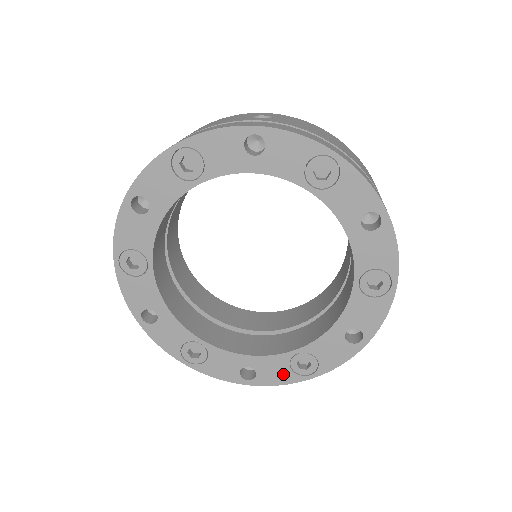
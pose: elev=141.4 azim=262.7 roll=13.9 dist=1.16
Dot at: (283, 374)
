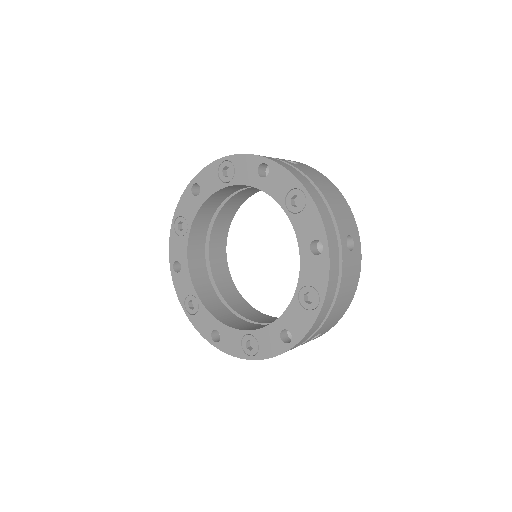
Dot at: (235, 347)
